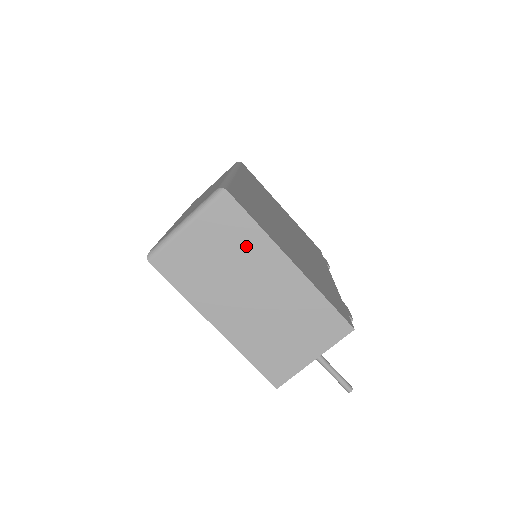
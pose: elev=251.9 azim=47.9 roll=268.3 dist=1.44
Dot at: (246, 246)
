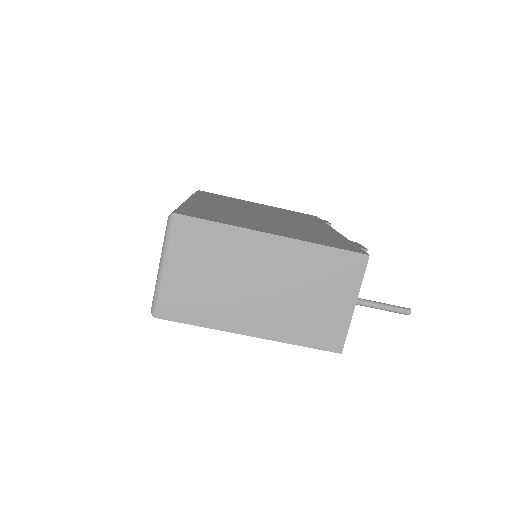
Dot at: (225, 248)
